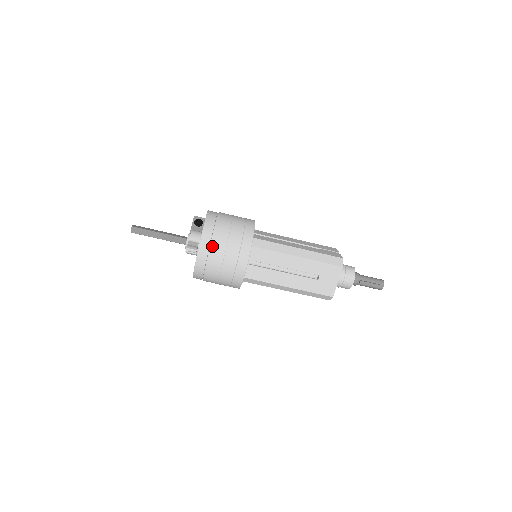
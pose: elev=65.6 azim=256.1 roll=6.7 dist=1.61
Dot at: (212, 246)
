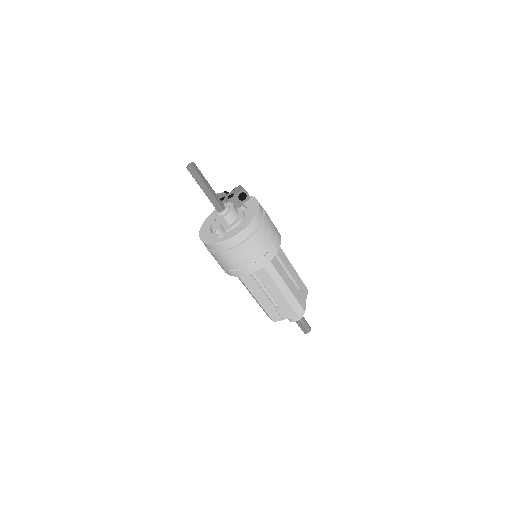
Dot at: (236, 248)
